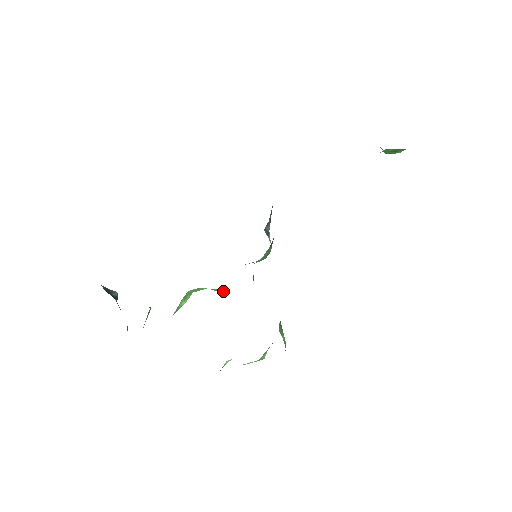
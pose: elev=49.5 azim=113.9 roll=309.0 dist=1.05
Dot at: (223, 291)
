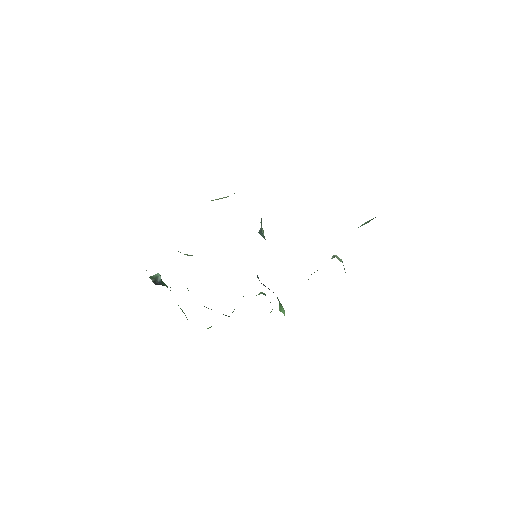
Dot at: occluded
